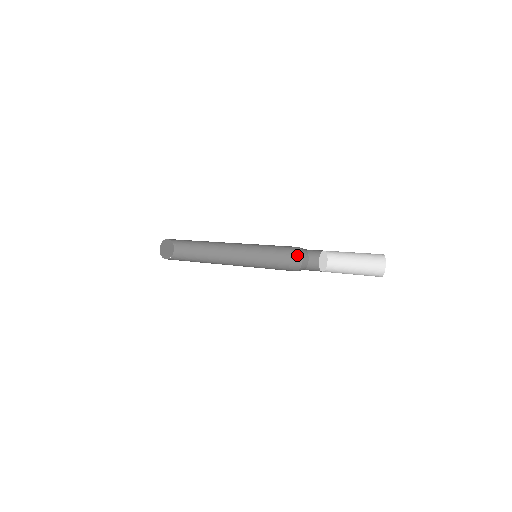
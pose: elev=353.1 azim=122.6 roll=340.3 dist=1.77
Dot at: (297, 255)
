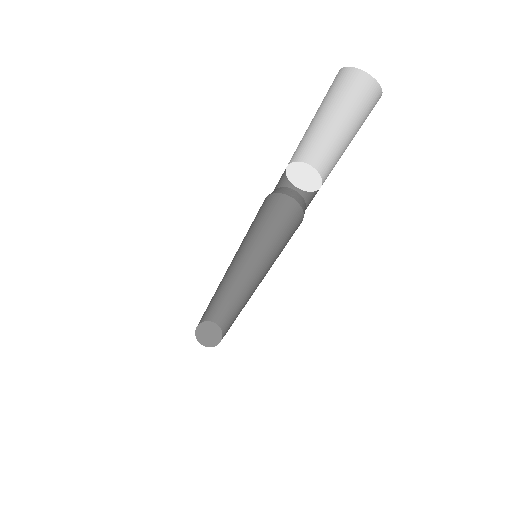
Dot at: (295, 211)
